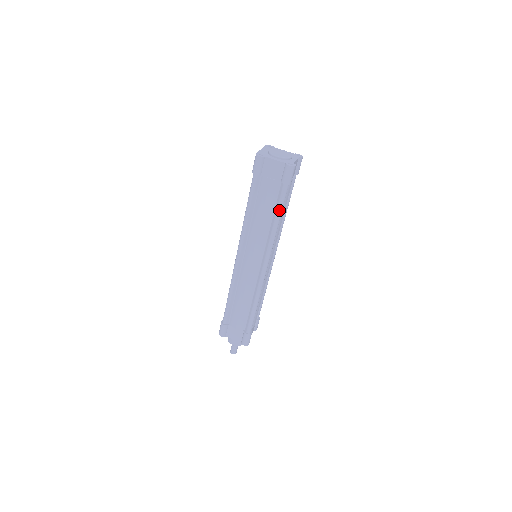
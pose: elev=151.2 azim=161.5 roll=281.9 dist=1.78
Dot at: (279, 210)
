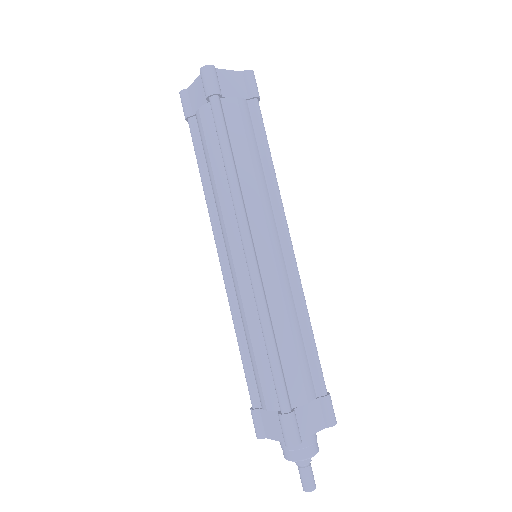
Dot at: (220, 142)
